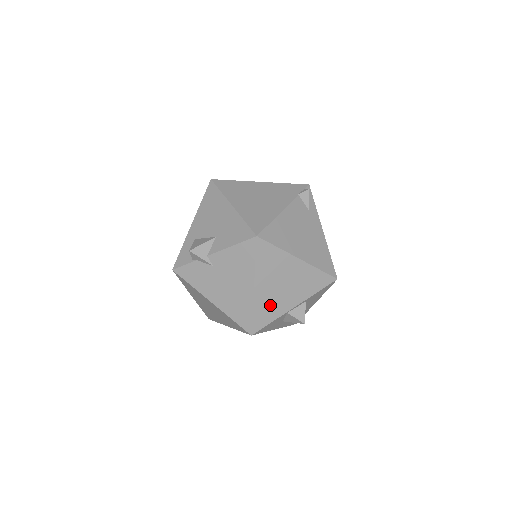
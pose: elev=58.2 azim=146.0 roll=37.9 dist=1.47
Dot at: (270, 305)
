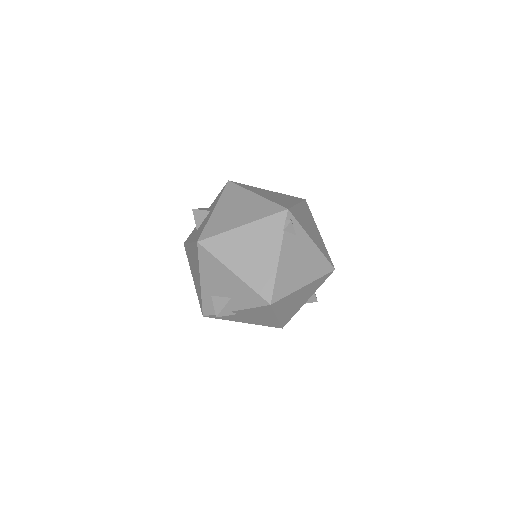
Dot at: (290, 313)
